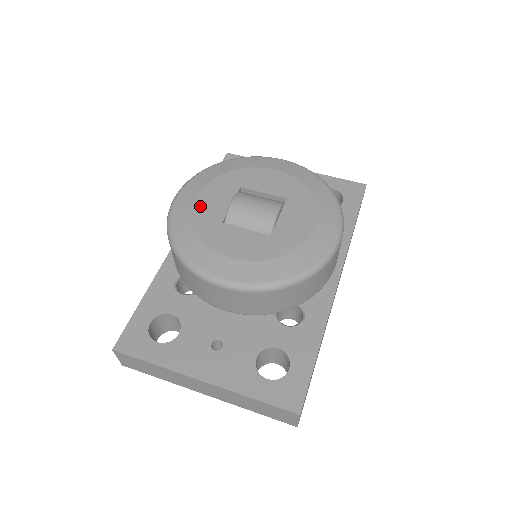
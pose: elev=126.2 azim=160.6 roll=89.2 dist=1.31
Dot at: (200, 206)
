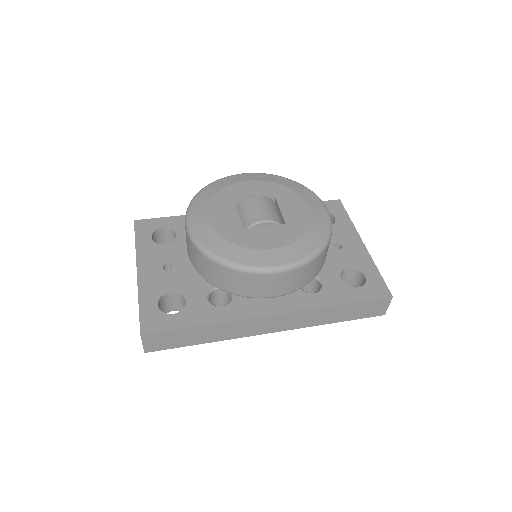
Dot at: (241, 185)
